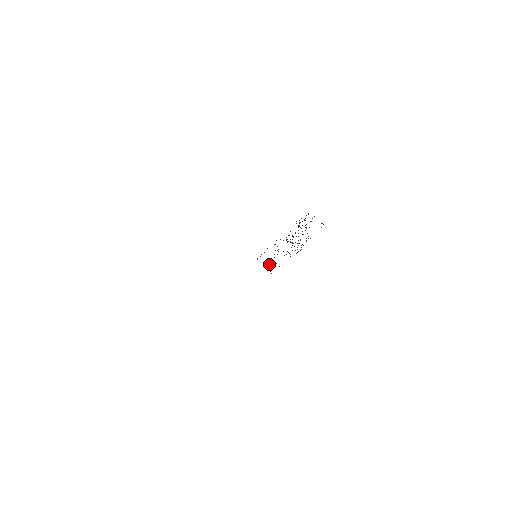
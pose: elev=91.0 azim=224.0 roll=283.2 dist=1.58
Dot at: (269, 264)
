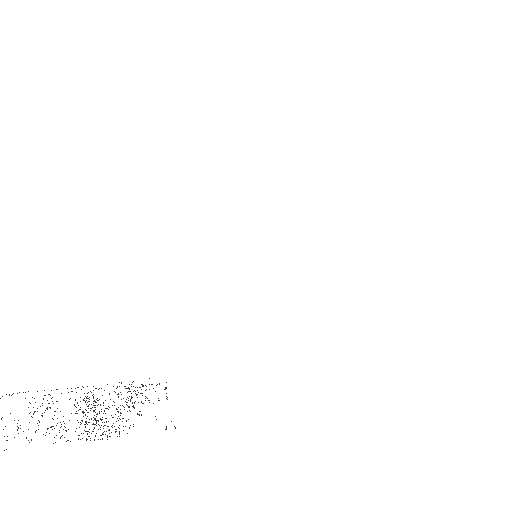
Dot at: (14, 420)
